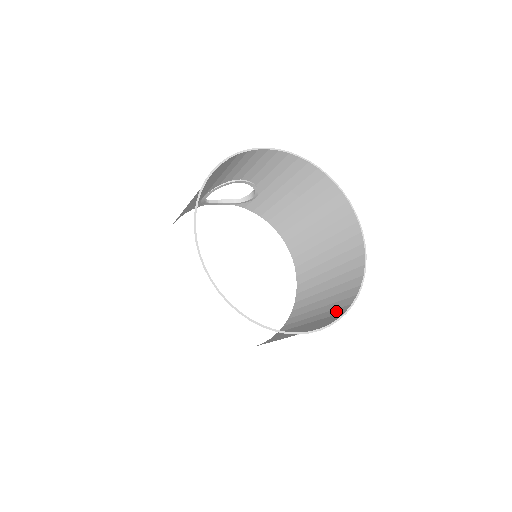
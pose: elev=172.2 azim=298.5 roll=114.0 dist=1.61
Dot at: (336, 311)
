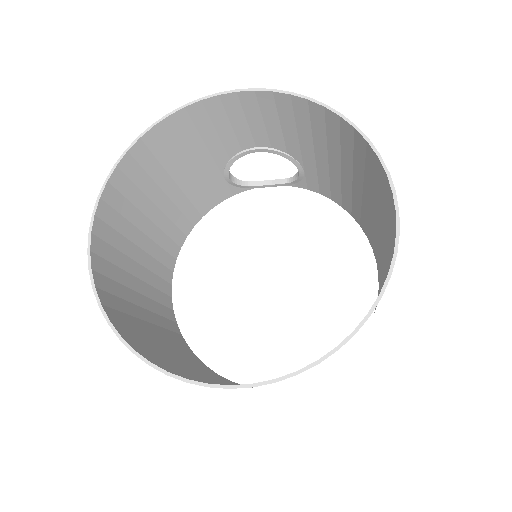
Dot at: occluded
